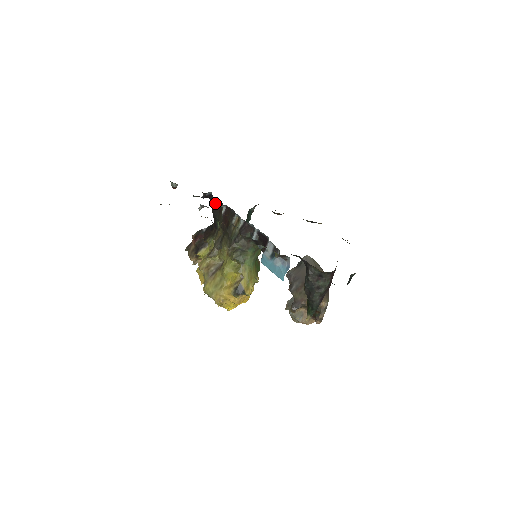
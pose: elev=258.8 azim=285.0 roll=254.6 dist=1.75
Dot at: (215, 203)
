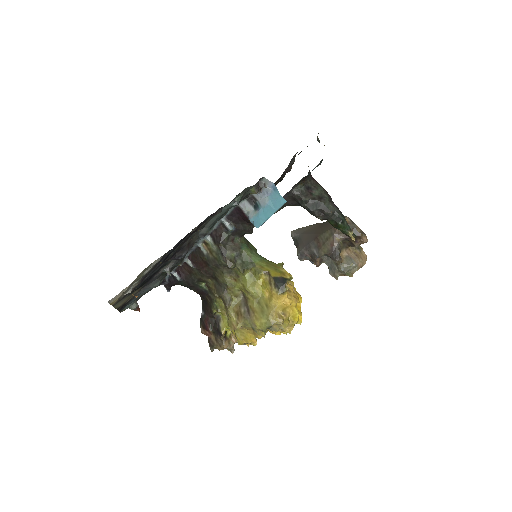
Dot at: (179, 274)
